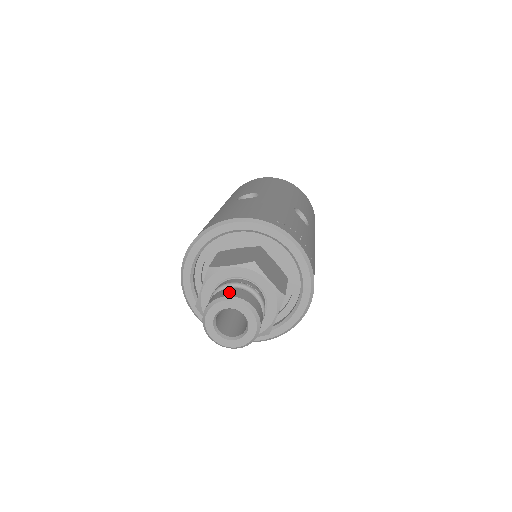
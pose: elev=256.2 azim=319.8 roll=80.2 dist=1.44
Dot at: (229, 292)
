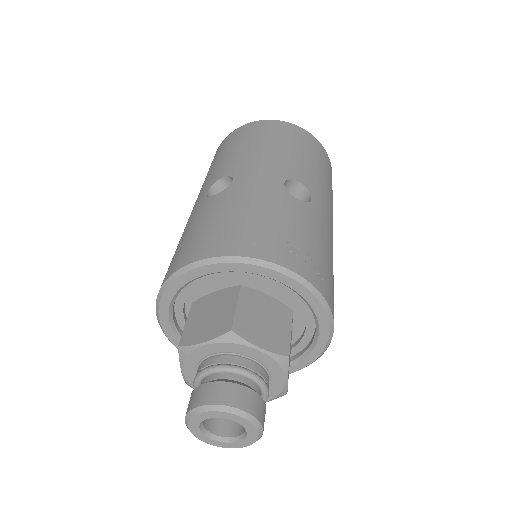
Dot at: (206, 394)
